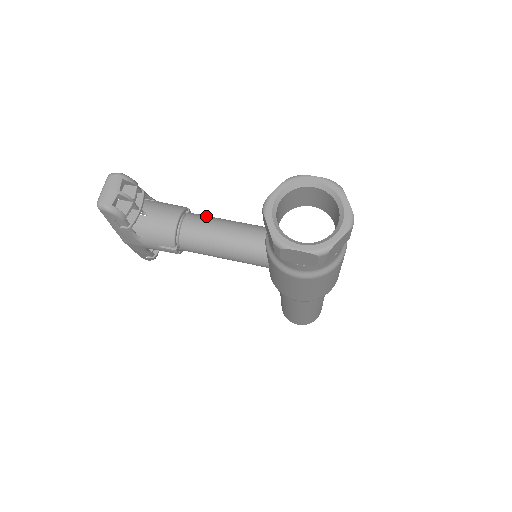
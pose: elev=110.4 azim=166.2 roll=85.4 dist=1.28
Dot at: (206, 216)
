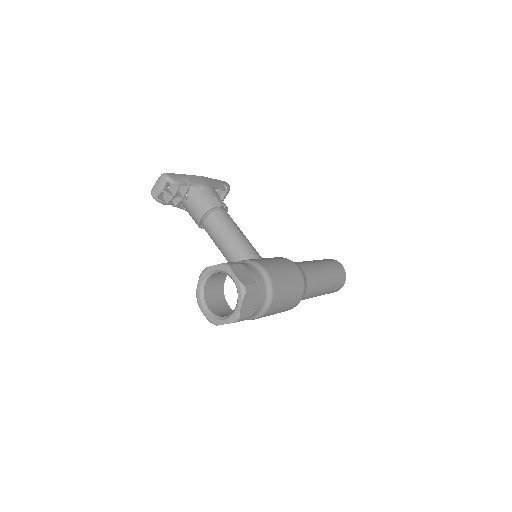
Dot at: (222, 220)
